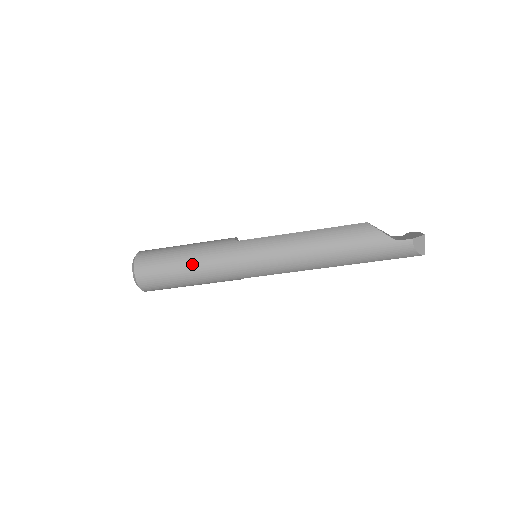
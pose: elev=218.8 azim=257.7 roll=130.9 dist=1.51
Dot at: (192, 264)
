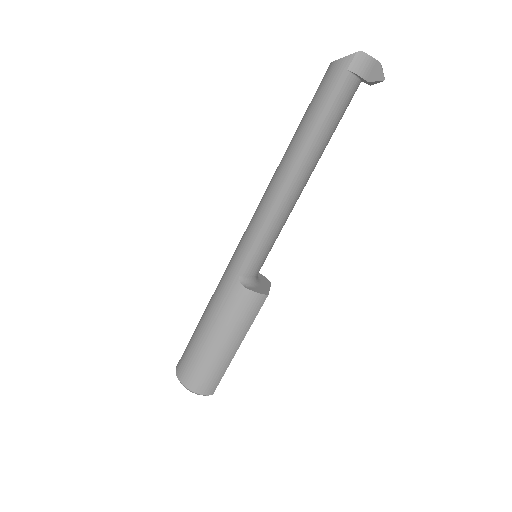
Dot at: occluded
